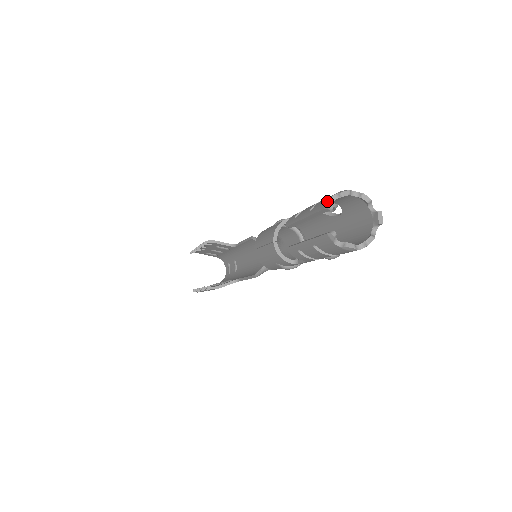
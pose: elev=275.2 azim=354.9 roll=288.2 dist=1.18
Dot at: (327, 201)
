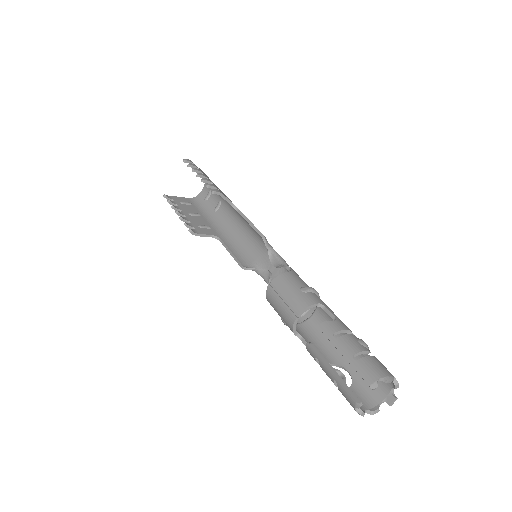
Dot at: (375, 381)
